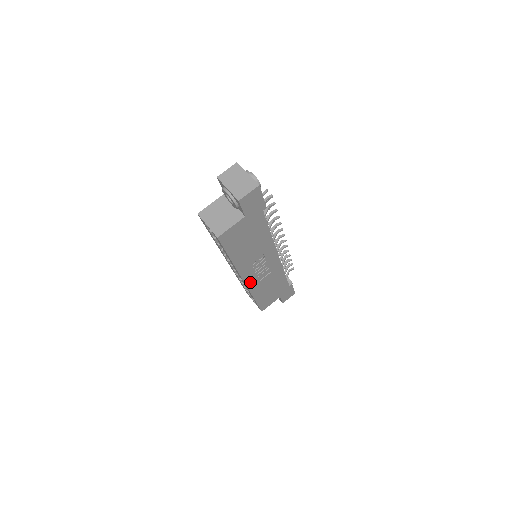
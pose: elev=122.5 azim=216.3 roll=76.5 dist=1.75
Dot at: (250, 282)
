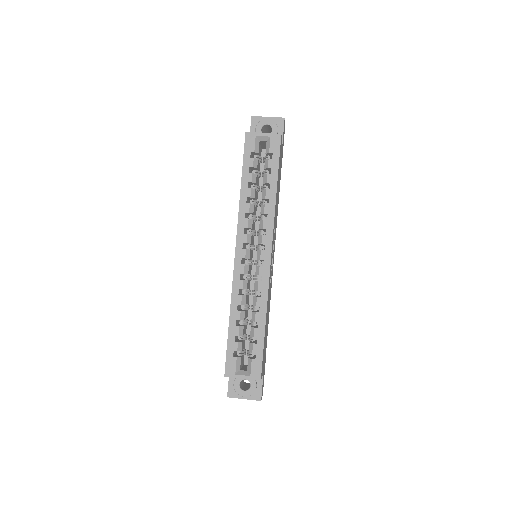
Dot at: (270, 268)
